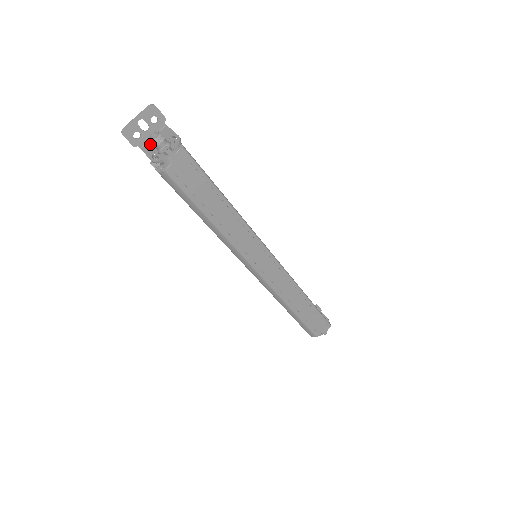
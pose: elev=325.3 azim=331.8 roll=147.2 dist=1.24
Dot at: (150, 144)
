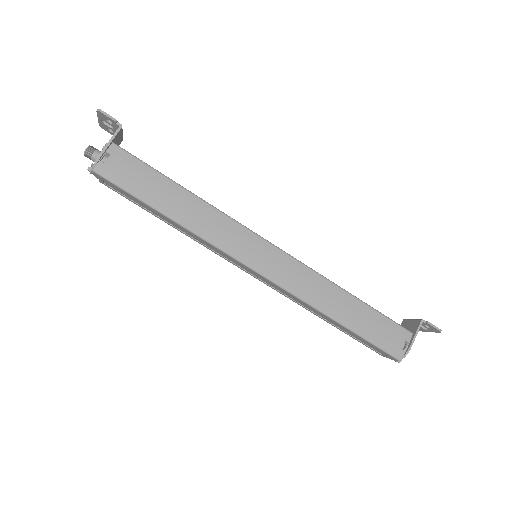
Dot at: (116, 142)
